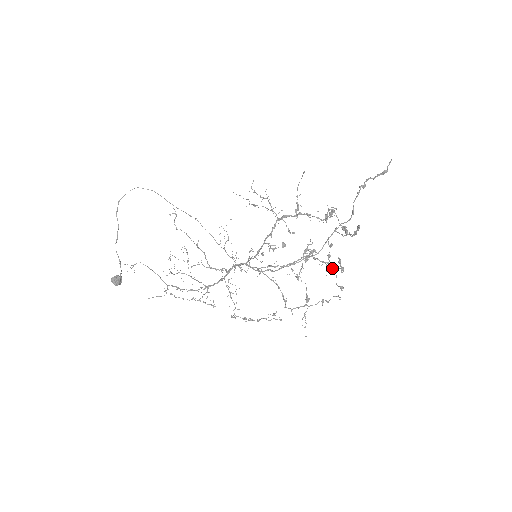
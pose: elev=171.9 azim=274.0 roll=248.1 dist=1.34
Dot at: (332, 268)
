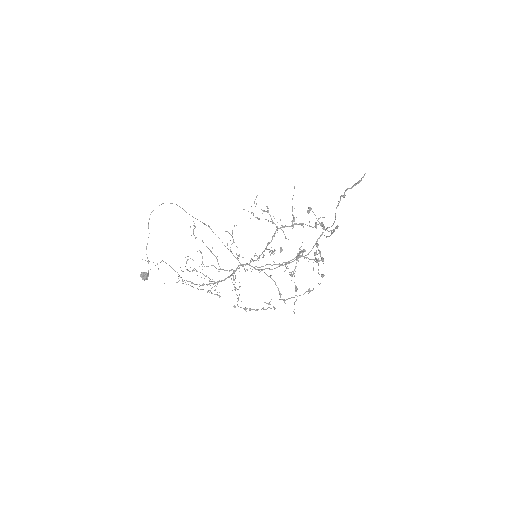
Dot at: (316, 262)
